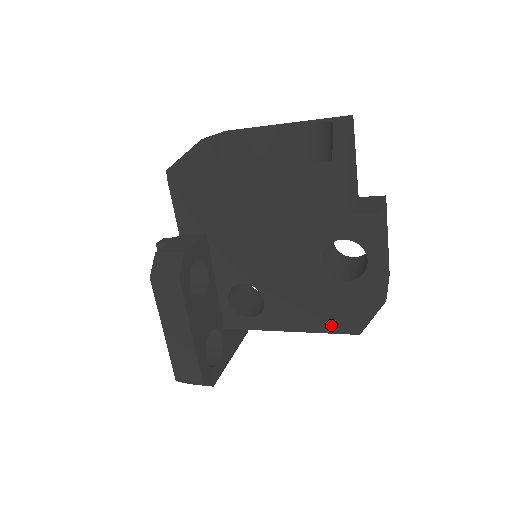
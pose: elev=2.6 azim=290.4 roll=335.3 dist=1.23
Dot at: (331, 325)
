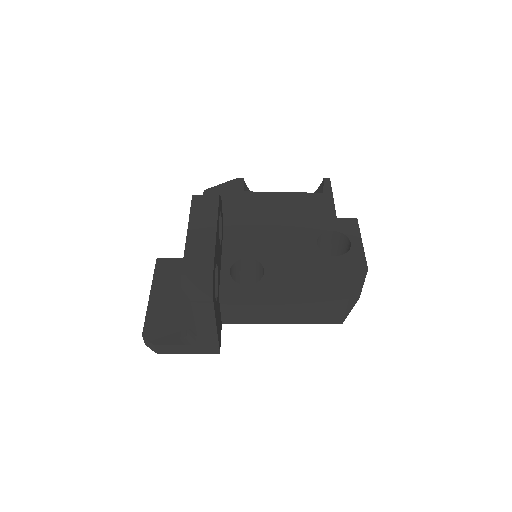
Dot at: (324, 289)
